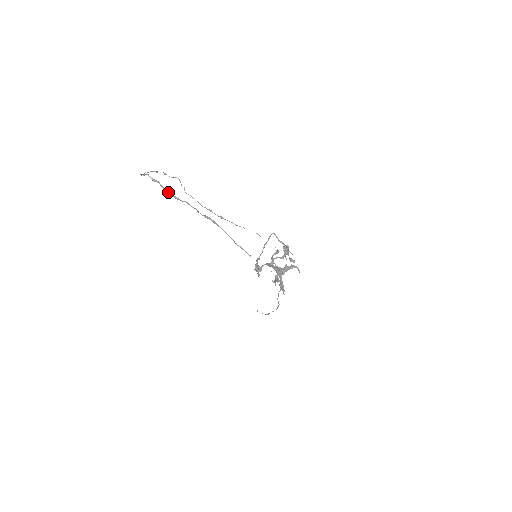
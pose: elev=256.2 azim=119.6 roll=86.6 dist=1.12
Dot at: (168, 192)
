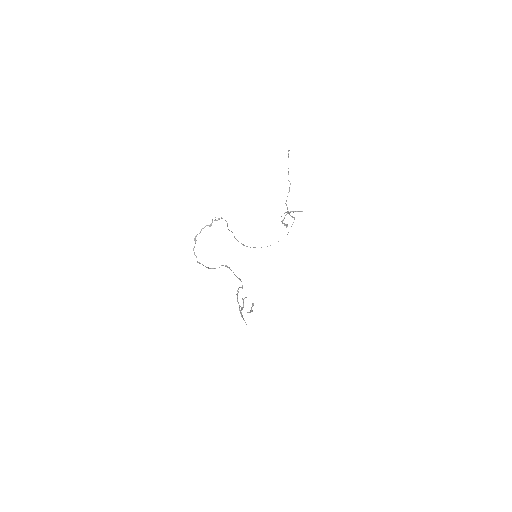
Dot at: (205, 266)
